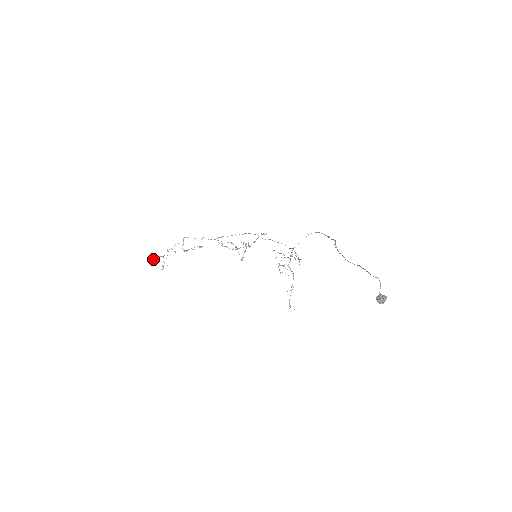
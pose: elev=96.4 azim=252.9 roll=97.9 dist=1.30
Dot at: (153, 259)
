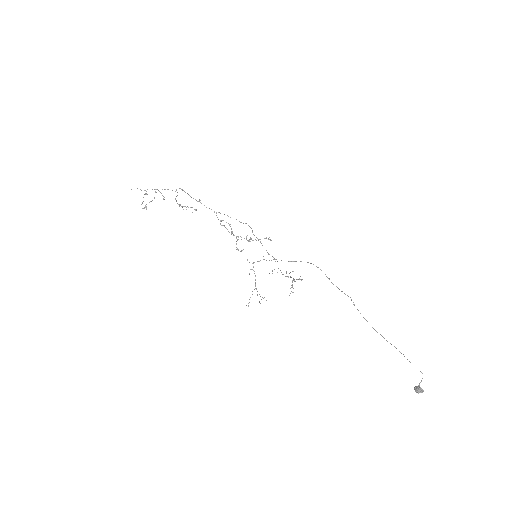
Dot at: occluded
